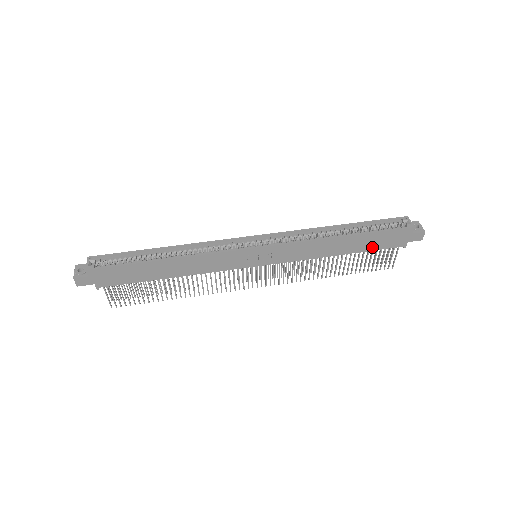
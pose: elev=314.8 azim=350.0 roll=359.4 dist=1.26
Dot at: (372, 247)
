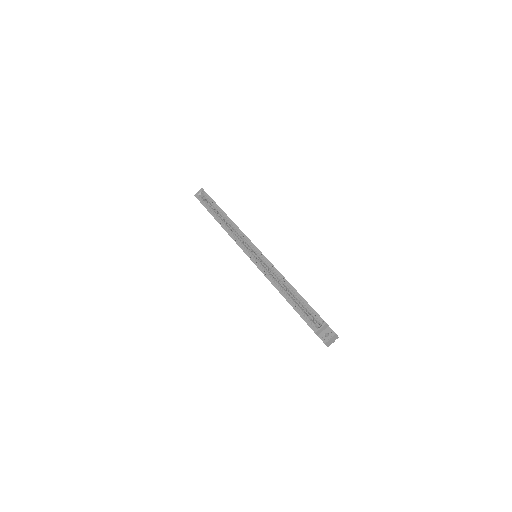
Dot at: occluded
